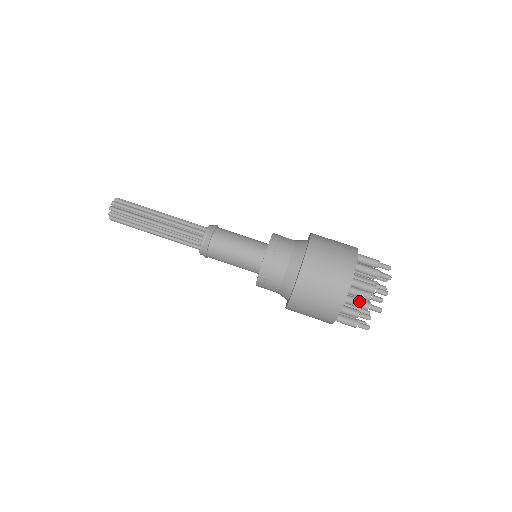
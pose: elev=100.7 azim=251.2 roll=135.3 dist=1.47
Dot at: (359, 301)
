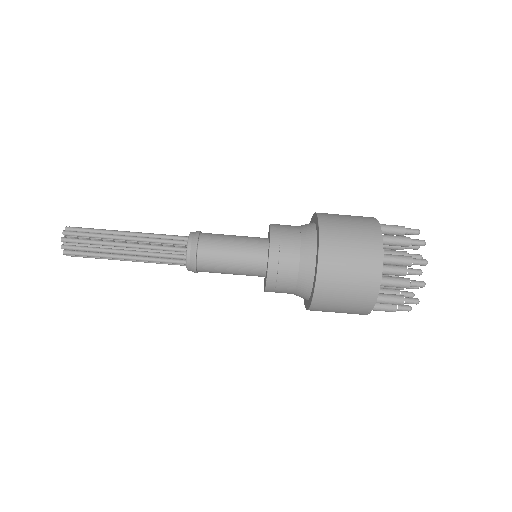
Dot at: (384, 309)
